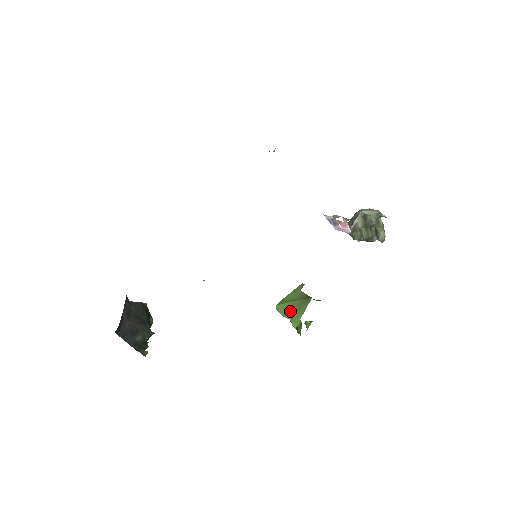
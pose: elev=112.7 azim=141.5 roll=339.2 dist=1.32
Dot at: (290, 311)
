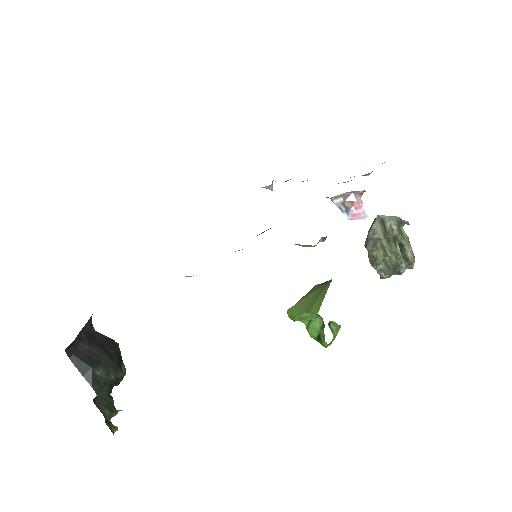
Dot at: (305, 306)
